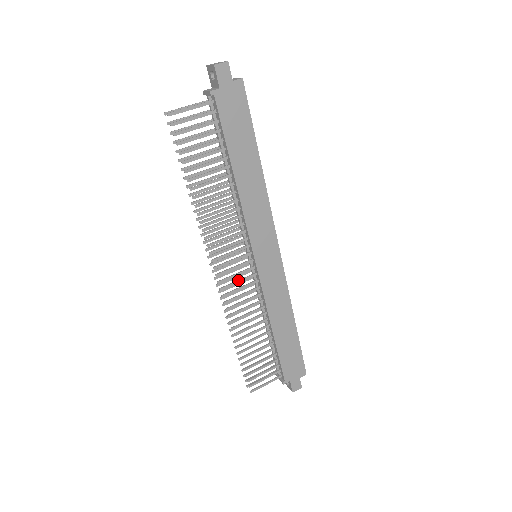
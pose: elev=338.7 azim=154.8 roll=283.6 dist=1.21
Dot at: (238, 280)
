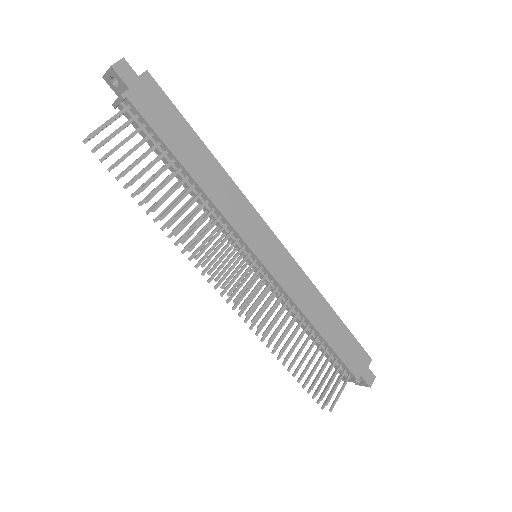
Dot at: (253, 290)
